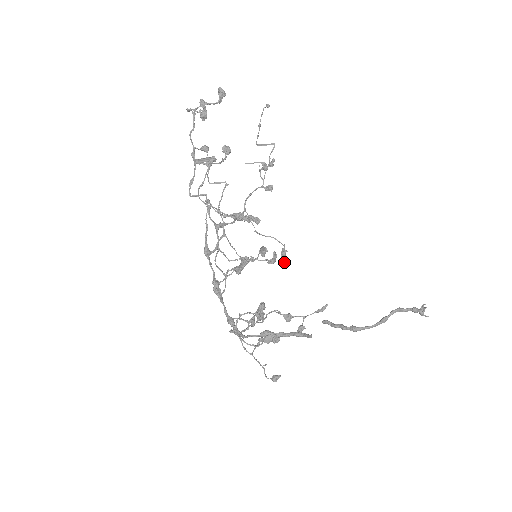
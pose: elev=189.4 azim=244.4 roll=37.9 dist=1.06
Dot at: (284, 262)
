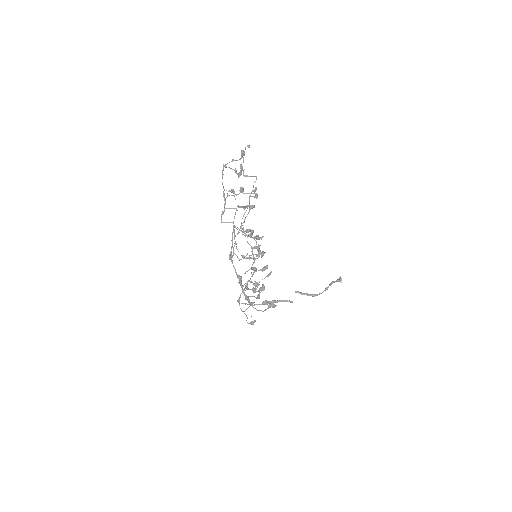
Dot at: occluded
